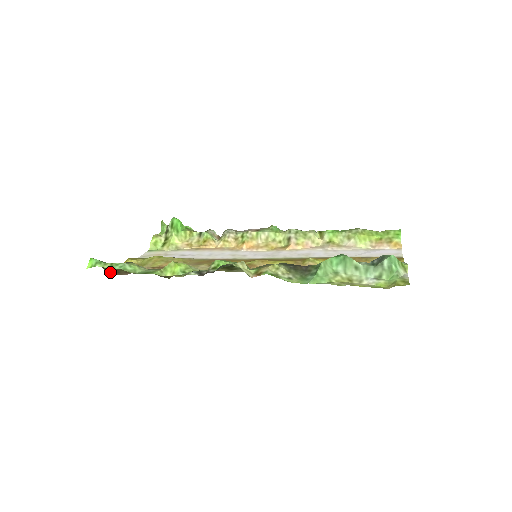
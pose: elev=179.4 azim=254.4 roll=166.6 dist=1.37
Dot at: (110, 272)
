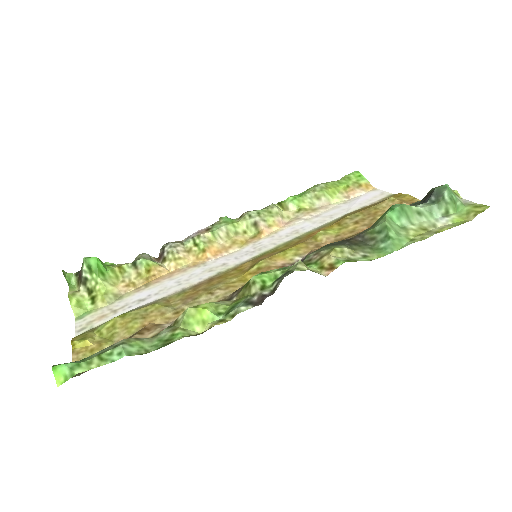
Dot at: occluded
